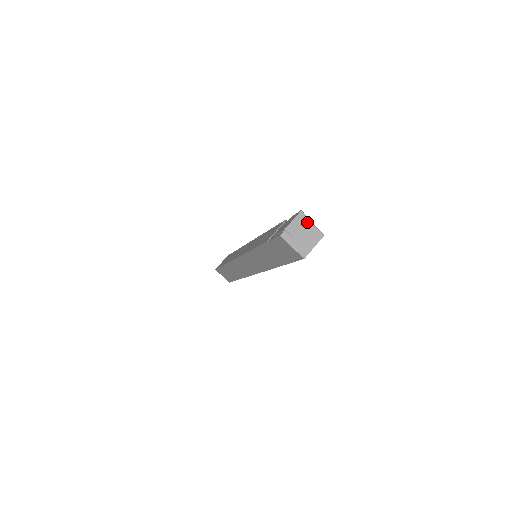
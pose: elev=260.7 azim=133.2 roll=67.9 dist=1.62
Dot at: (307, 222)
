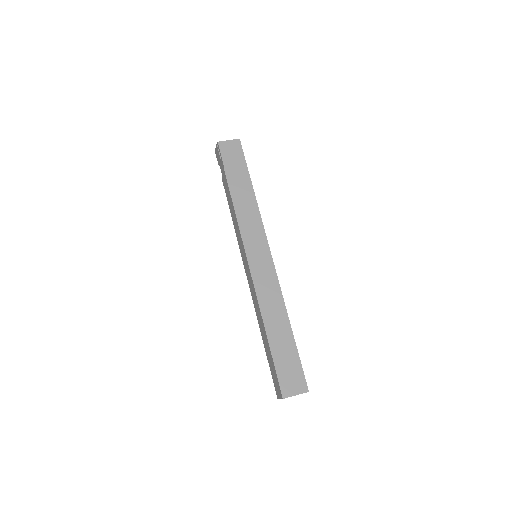
Dot at: occluded
